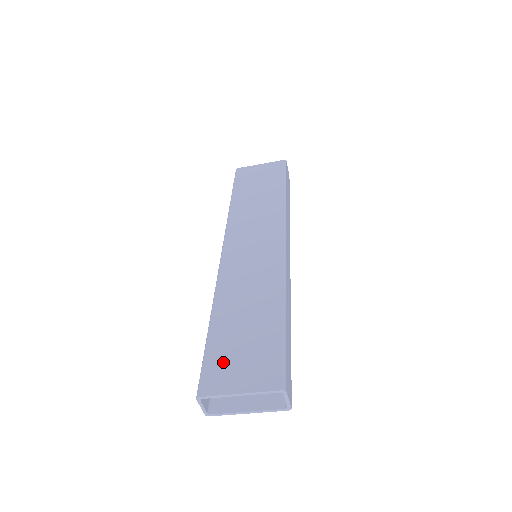
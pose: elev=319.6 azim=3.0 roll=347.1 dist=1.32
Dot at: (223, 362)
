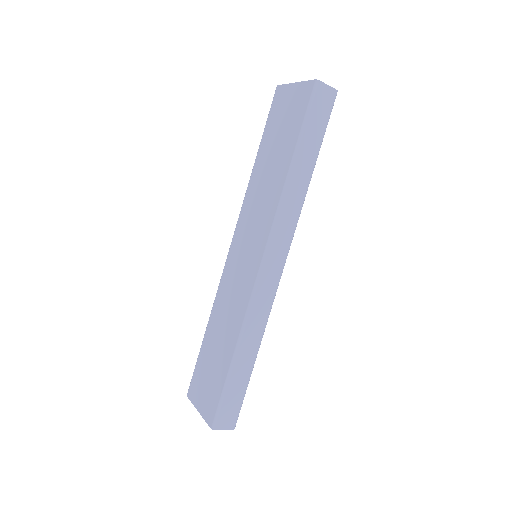
Dot at: (199, 378)
